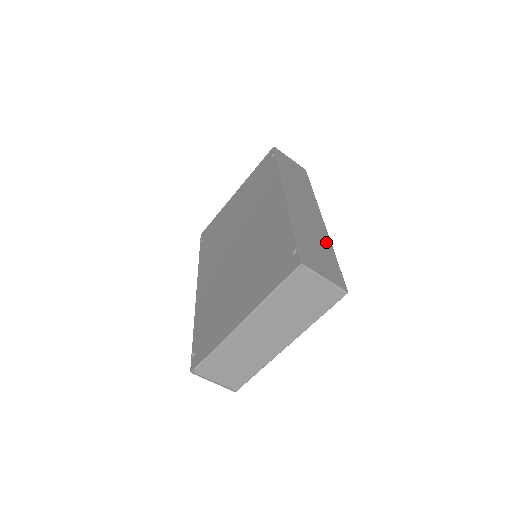
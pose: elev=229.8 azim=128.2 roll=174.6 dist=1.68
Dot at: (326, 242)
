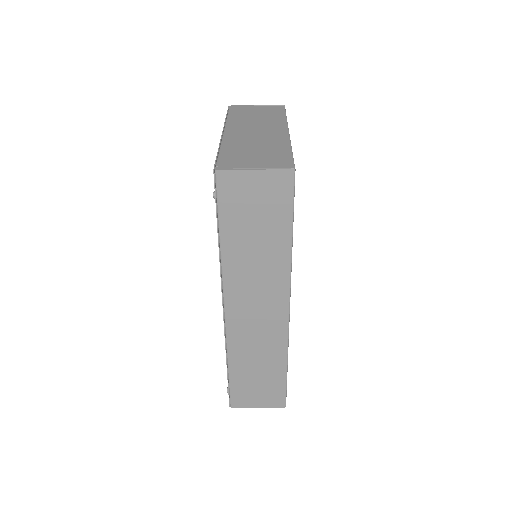
Dot at: (277, 357)
